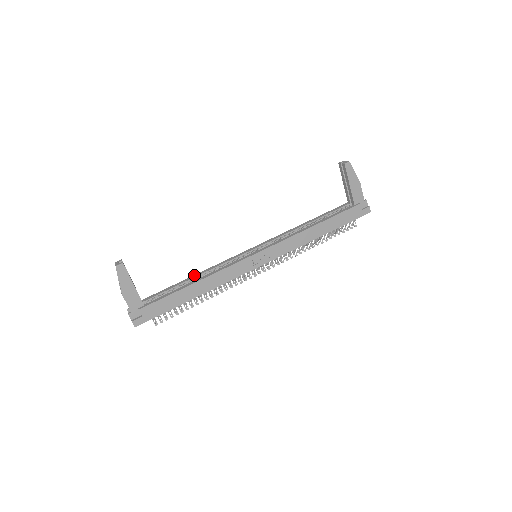
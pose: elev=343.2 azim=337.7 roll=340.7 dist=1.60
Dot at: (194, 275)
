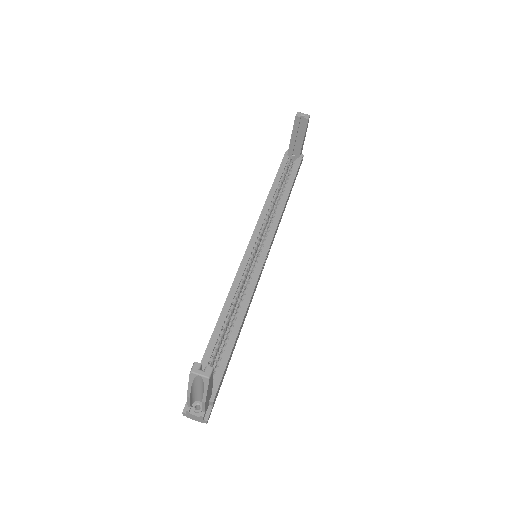
Dot at: (221, 315)
